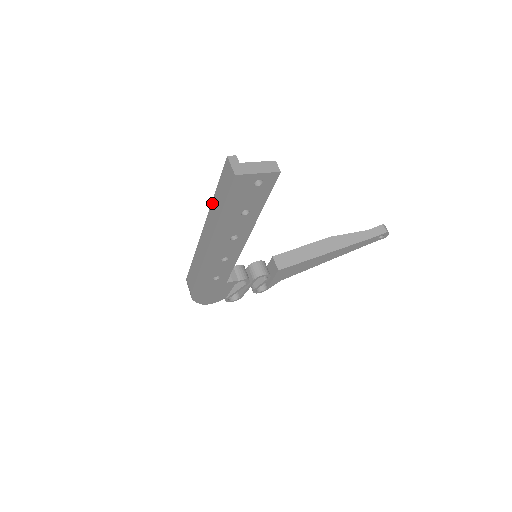
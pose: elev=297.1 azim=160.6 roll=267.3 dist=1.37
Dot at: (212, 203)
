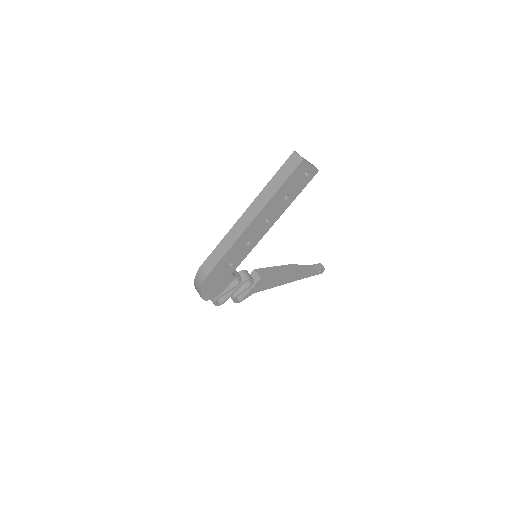
Dot at: (265, 187)
